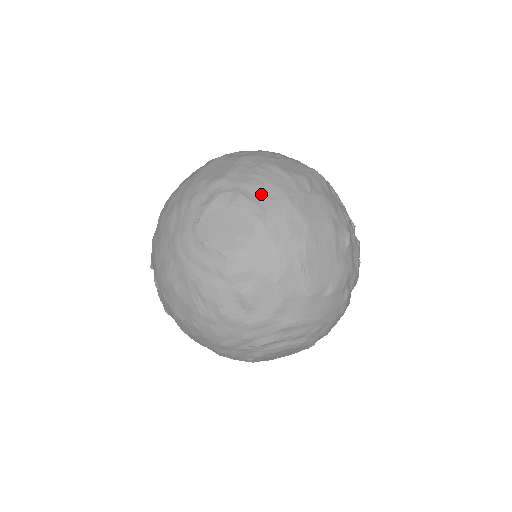
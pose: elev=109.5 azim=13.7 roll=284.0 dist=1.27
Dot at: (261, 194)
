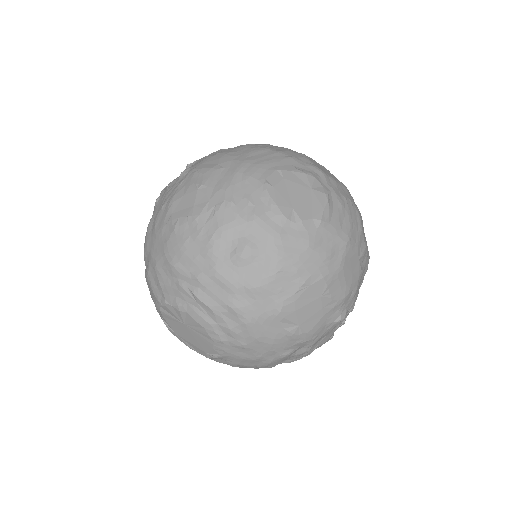
Dot at: (338, 212)
